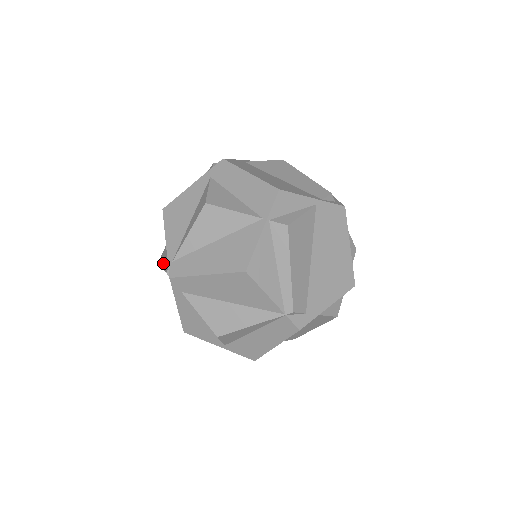
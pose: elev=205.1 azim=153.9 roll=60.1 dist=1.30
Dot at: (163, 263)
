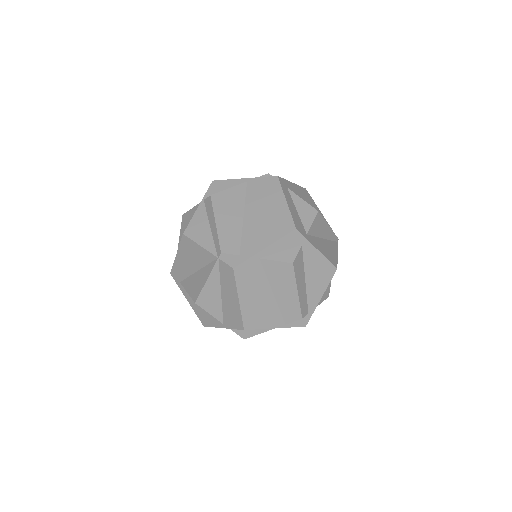
Dot at: occluded
